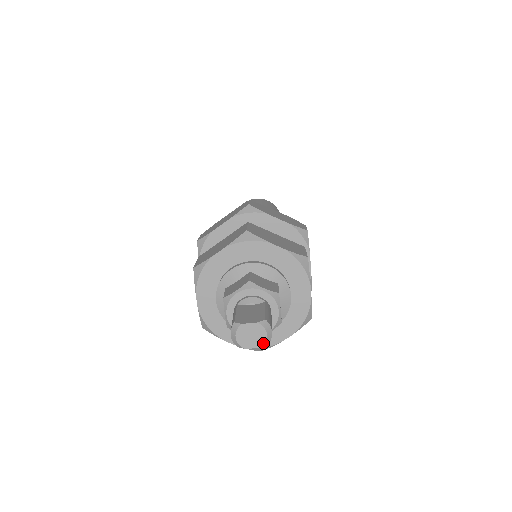
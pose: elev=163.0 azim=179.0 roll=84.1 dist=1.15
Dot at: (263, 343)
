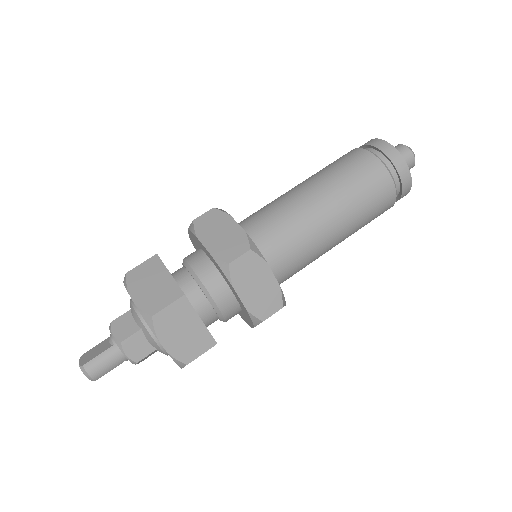
Dot at: (90, 379)
